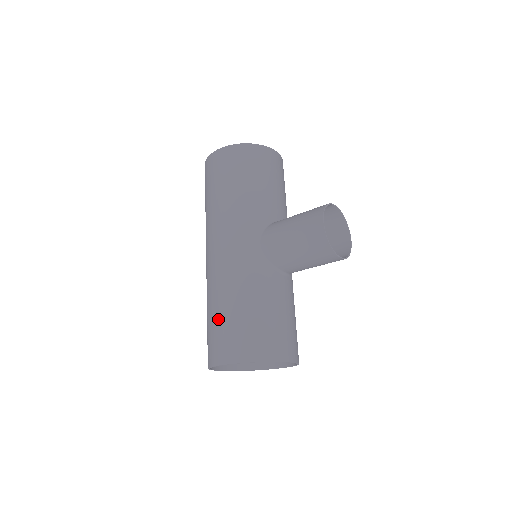
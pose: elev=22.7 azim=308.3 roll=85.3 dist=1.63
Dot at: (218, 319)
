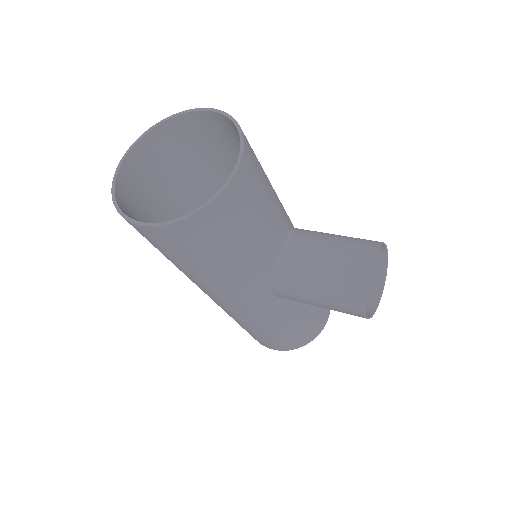
Dot at: (251, 333)
